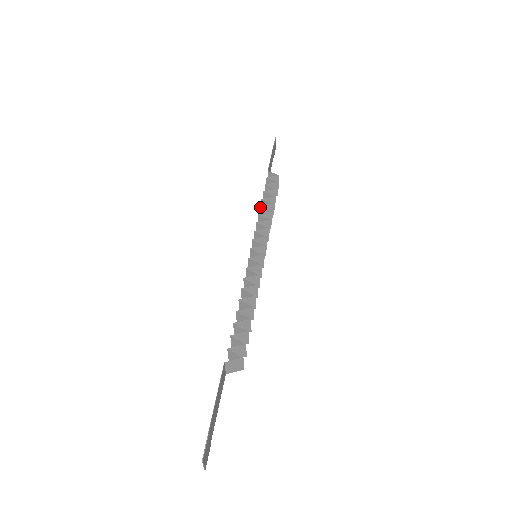
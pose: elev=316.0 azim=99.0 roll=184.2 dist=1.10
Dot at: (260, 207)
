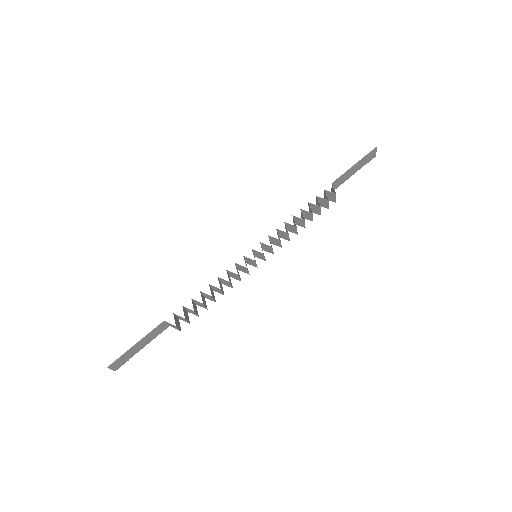
Dot at: (293, 216)
